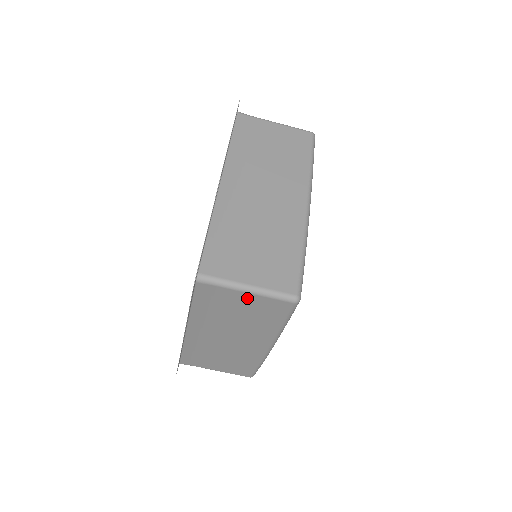
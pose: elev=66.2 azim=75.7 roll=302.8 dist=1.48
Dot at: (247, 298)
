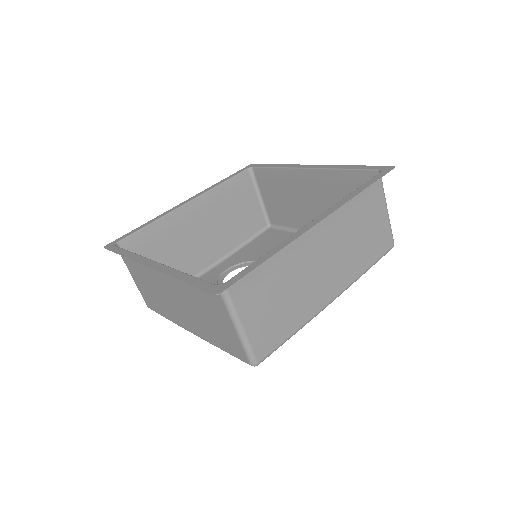
Dot at: (229, 326)
